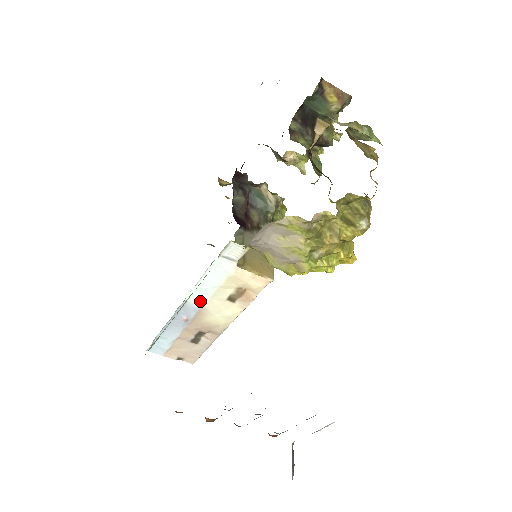
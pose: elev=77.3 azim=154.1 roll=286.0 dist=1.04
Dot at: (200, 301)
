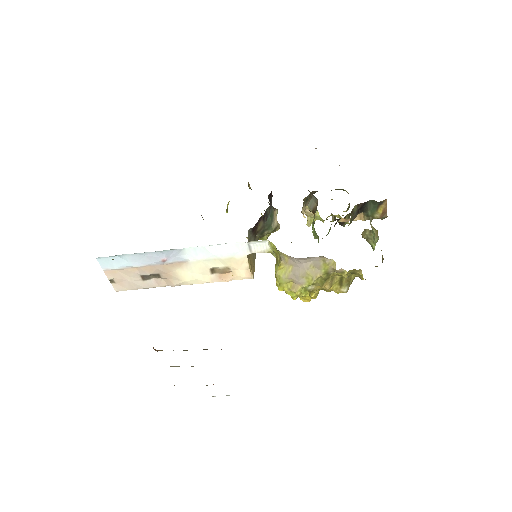
Dot at: (193, 257)
